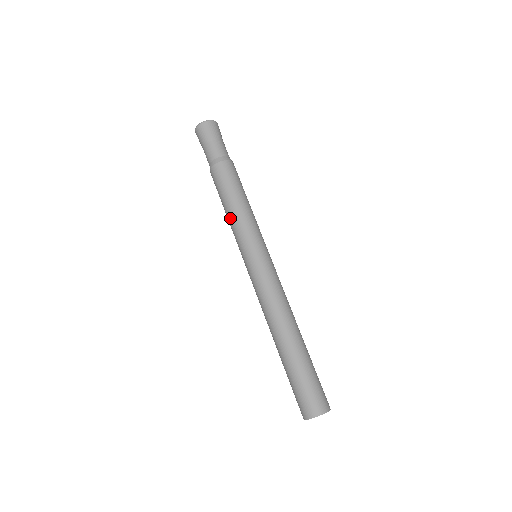
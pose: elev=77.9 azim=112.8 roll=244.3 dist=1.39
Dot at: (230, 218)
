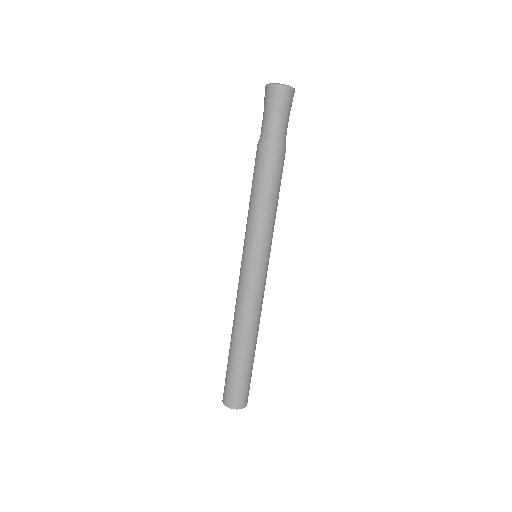
Dot at: (252, 211)
